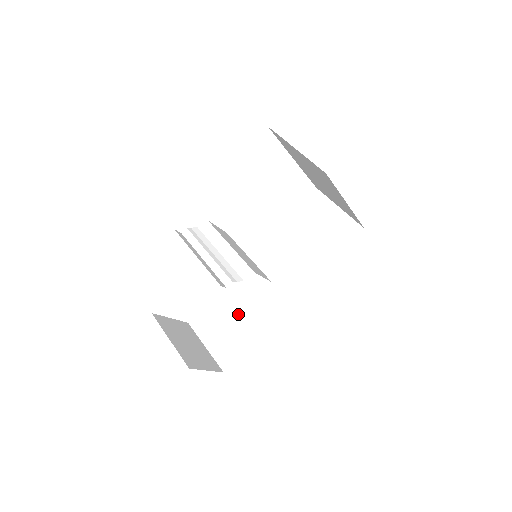
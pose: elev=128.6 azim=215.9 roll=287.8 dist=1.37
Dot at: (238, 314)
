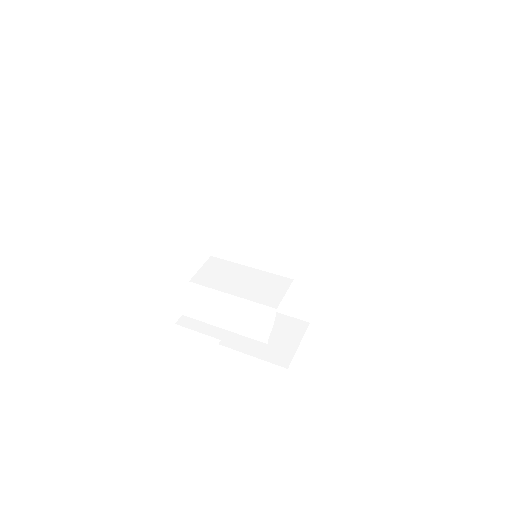
Dot at: occluded
